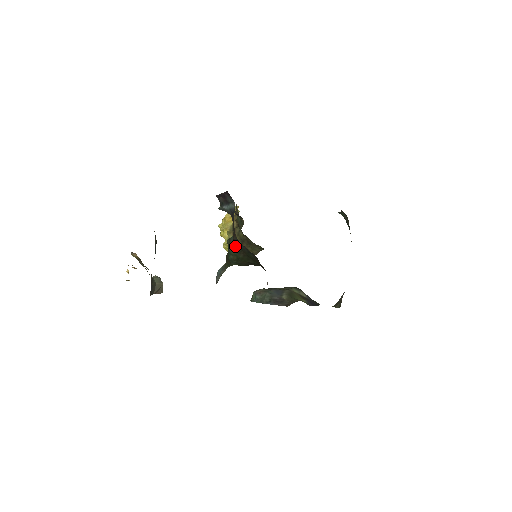
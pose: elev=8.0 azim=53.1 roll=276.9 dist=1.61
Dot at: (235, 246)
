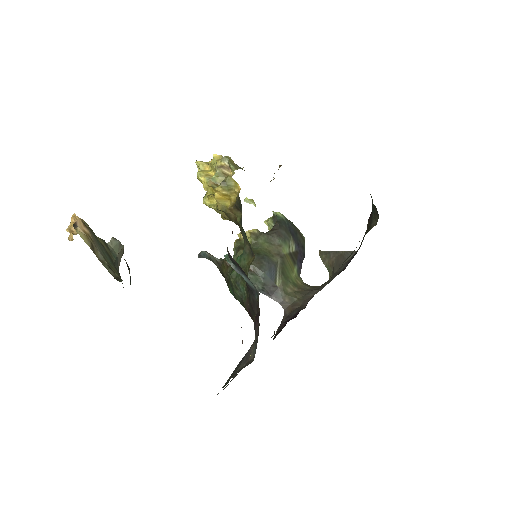
Dot at: occluded
